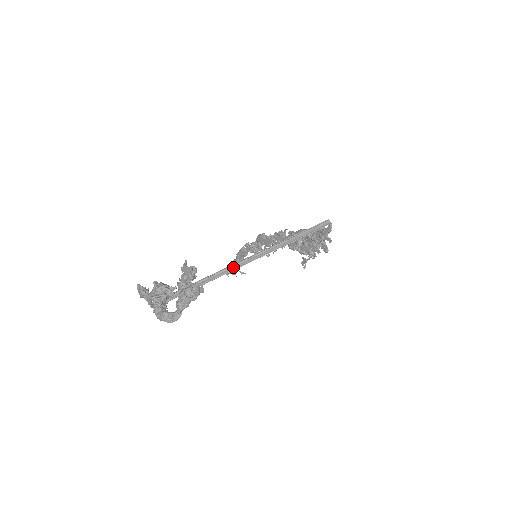
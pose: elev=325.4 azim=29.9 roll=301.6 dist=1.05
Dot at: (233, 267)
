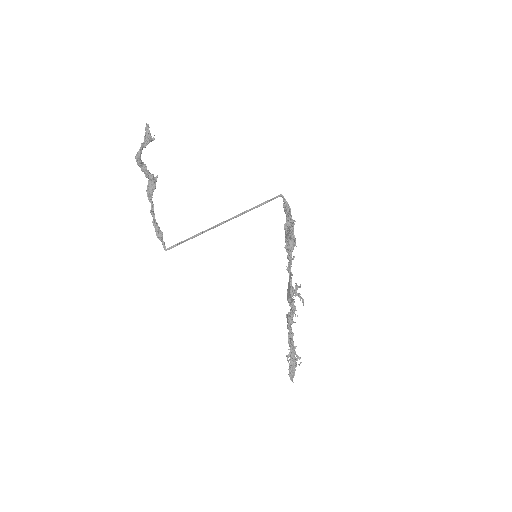
Dot at: (218, 225)
